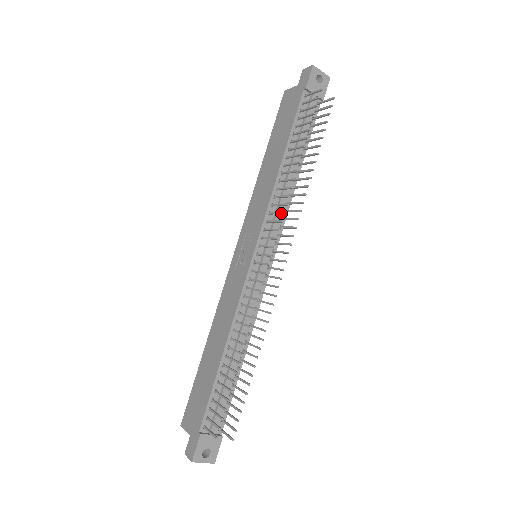
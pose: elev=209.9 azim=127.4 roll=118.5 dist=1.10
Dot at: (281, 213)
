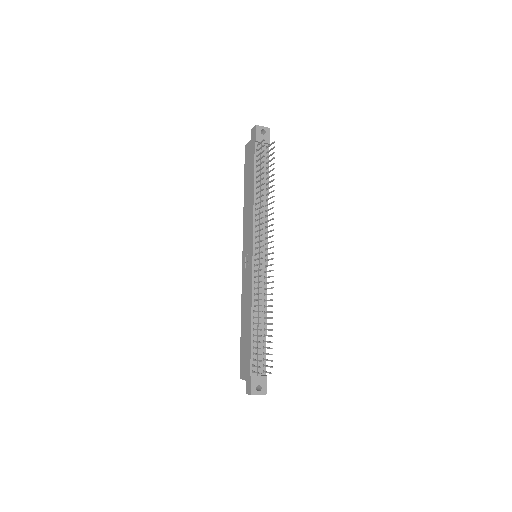
Dot at: (261, 224)
